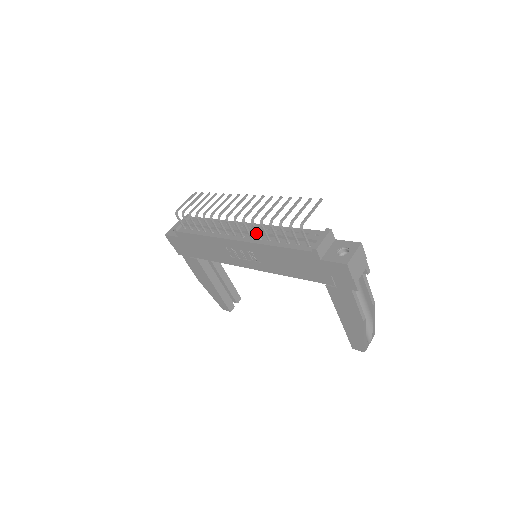
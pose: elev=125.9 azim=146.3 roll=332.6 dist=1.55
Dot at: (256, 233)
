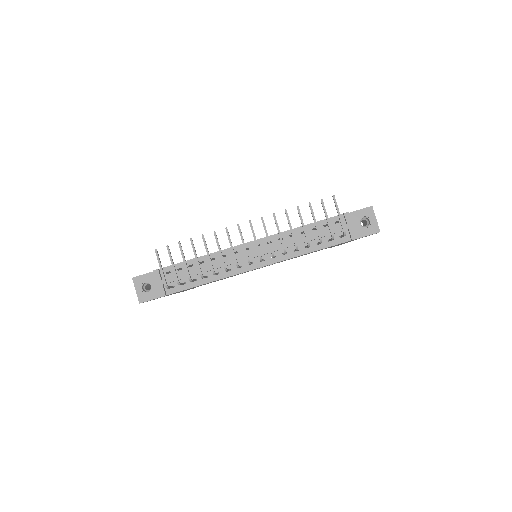
Dot at: occluded
